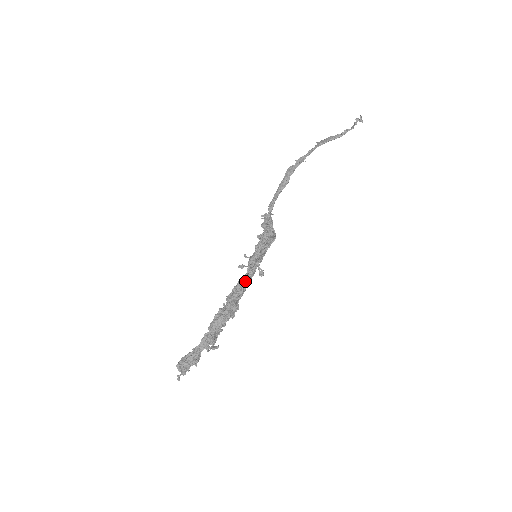
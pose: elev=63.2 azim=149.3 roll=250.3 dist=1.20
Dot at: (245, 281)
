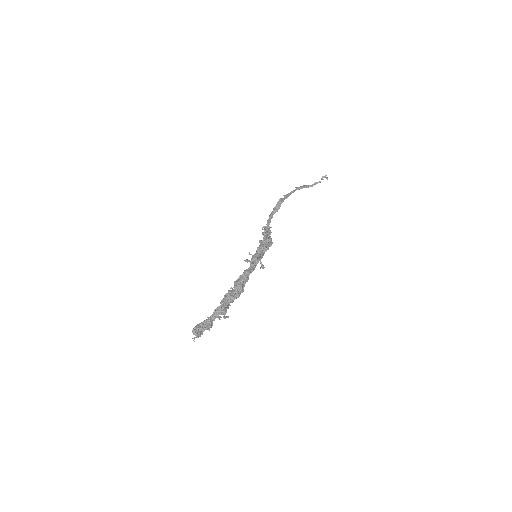
Dot at: (249, 272)
